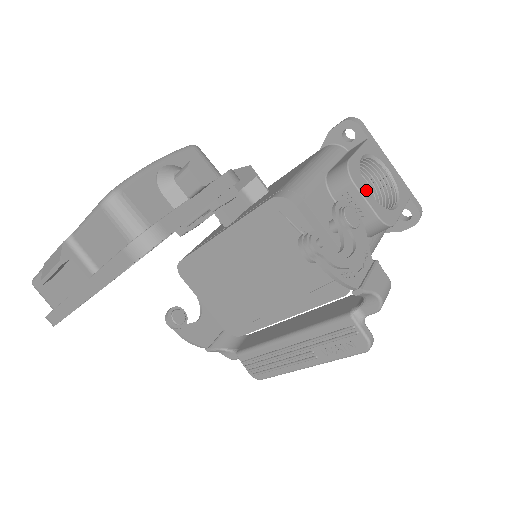
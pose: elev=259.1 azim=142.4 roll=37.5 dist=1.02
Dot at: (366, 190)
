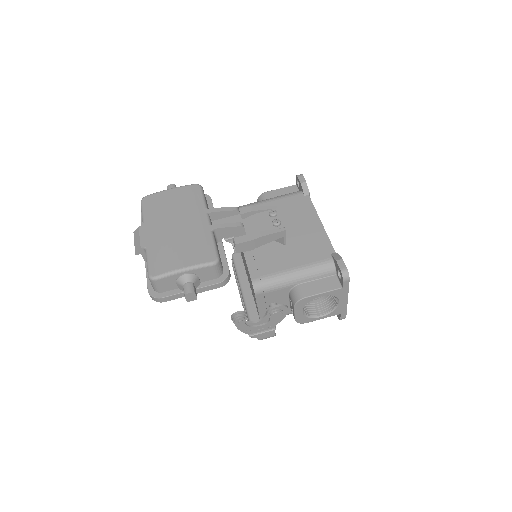
Dot at: (301, 310)
